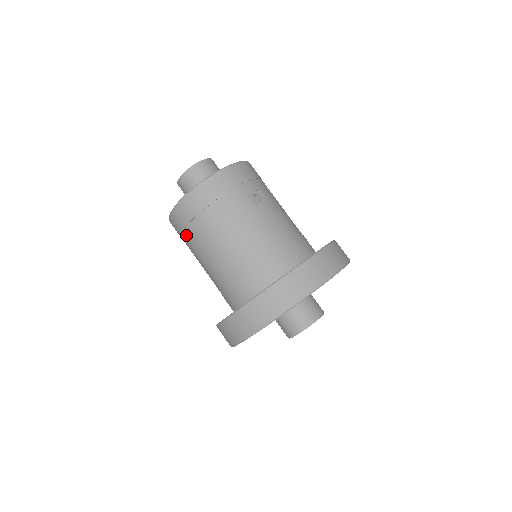
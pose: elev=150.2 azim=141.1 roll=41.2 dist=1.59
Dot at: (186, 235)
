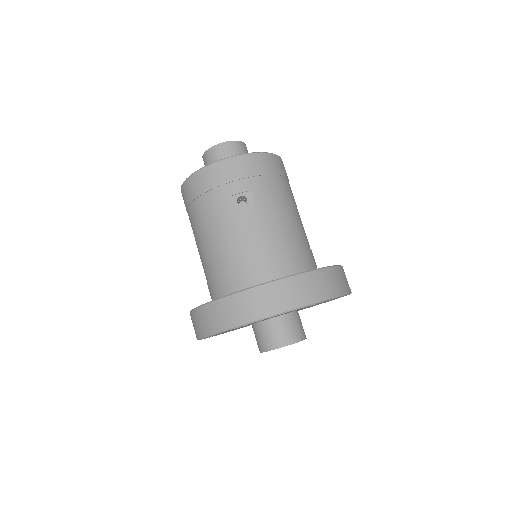
Dot at: occluded
